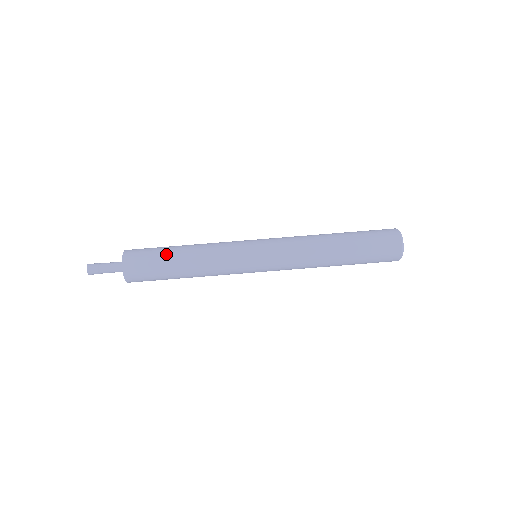
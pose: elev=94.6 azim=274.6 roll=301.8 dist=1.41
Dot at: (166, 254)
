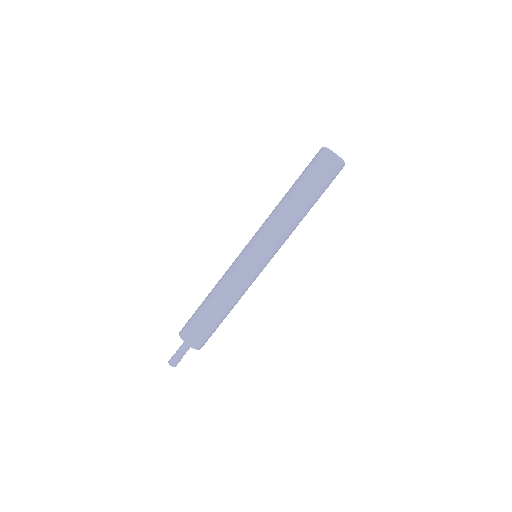
Dot at: (212, 319)
